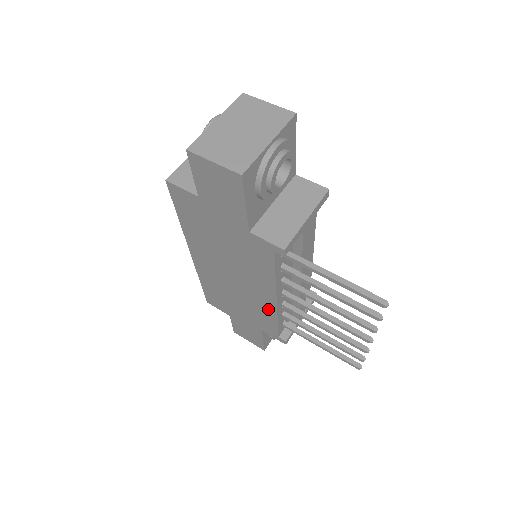
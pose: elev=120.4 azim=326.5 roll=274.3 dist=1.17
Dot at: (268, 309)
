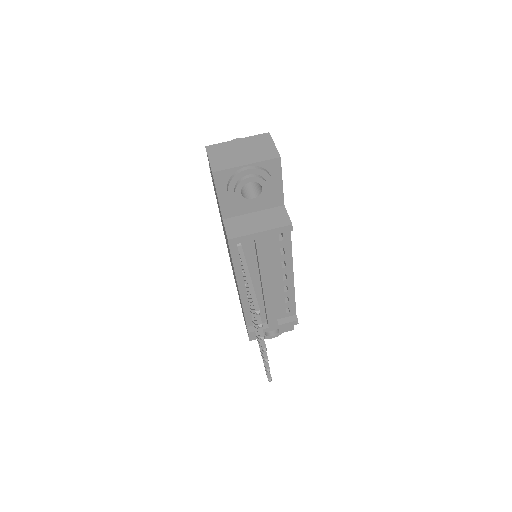
Dot at: occluded
